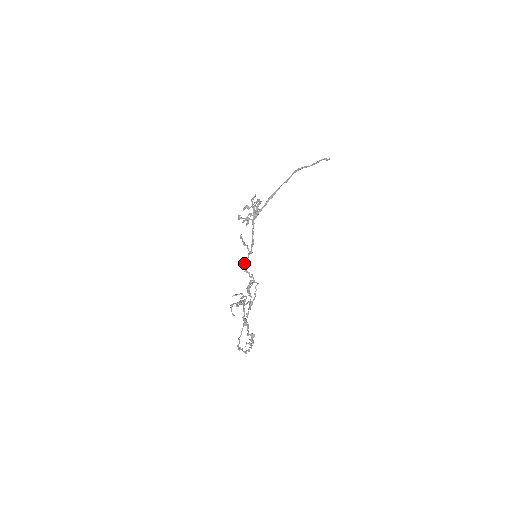
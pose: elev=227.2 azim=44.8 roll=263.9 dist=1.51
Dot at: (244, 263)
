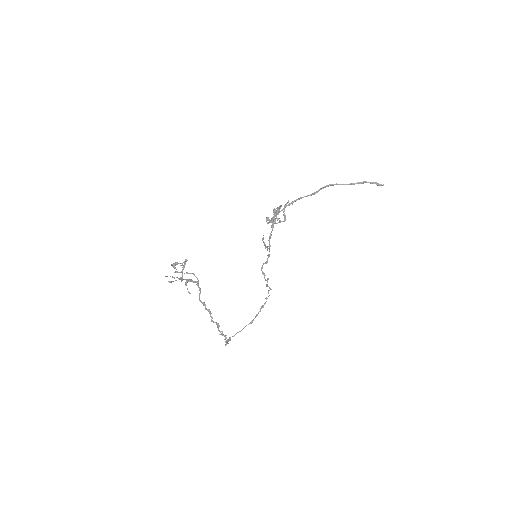
Dot at: occluded
